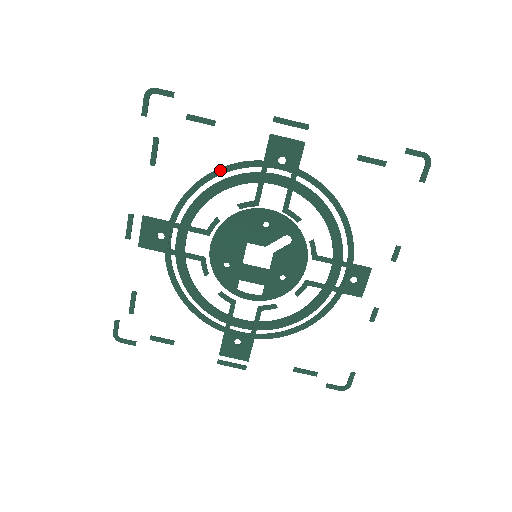
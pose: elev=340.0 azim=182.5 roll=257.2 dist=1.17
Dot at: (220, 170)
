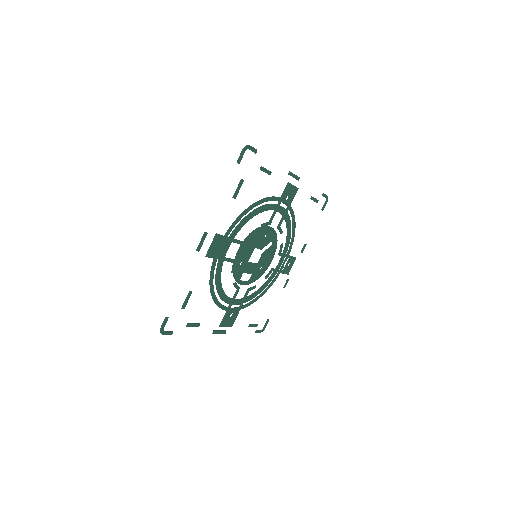
Dot at: (259, 202)
